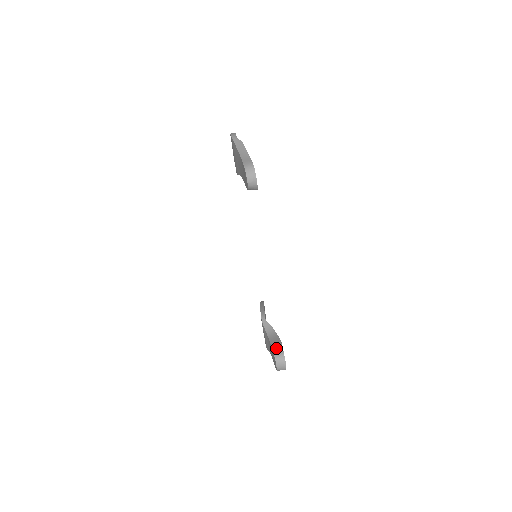
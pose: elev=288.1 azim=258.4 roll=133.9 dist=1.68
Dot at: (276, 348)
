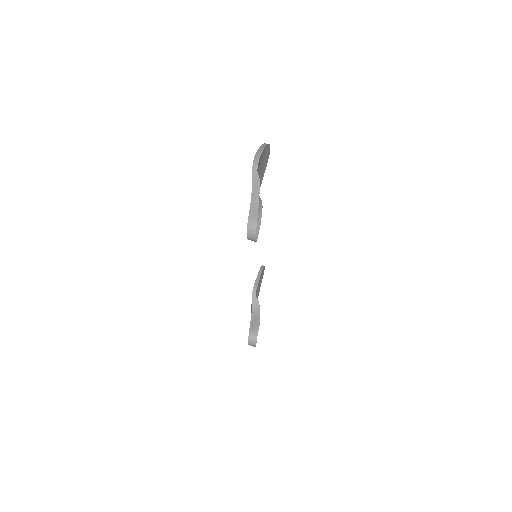
Dot at: (253, 329)
